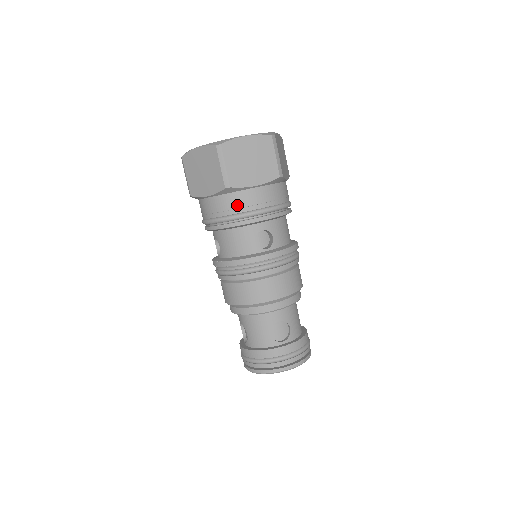
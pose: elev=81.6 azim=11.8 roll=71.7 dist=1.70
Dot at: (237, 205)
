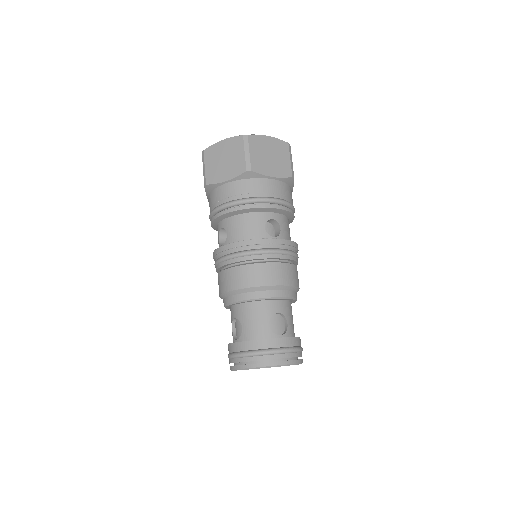
Dot at: (254, 190)
